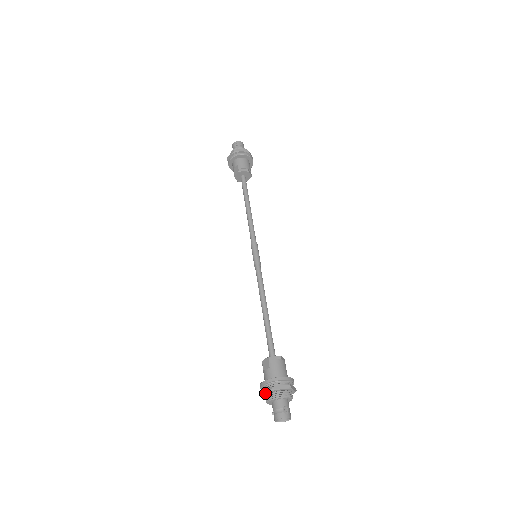
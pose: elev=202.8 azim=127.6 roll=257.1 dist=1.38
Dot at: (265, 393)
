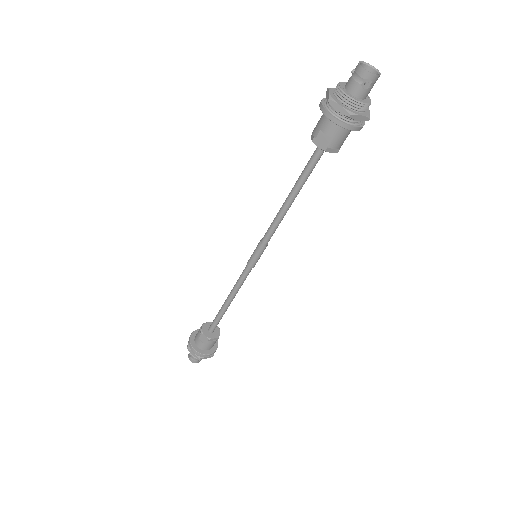
Dot at: (192, 354)
